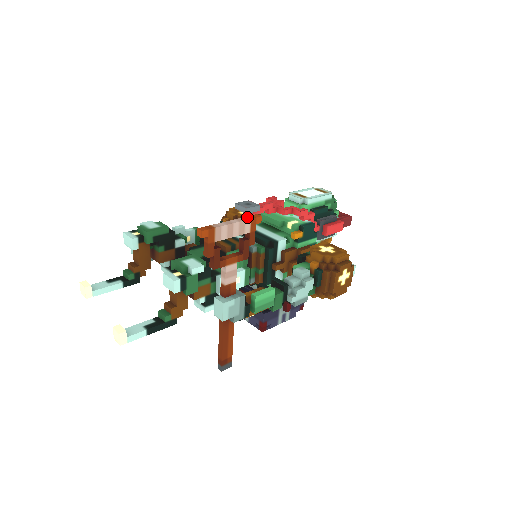
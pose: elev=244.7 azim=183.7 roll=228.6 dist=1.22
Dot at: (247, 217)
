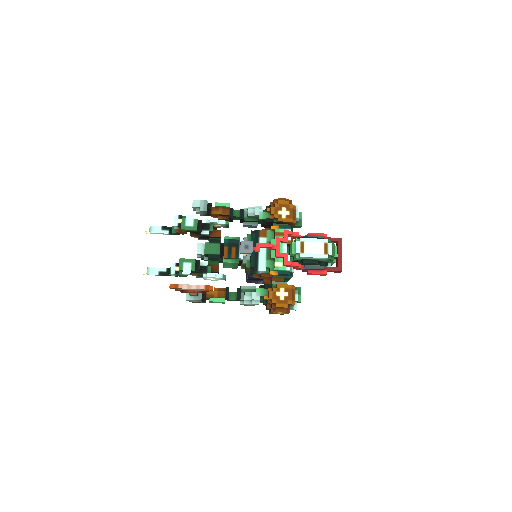
Dot at: (204, 286)
